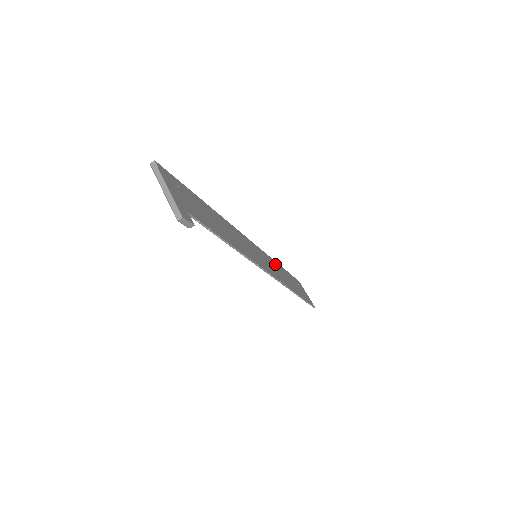
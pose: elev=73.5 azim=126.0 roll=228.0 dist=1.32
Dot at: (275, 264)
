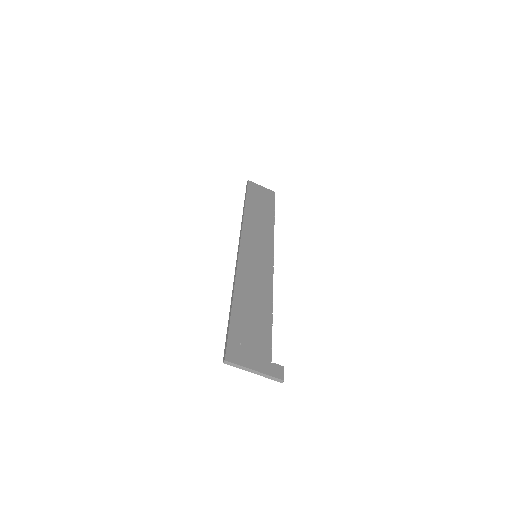
Dot at: (249, 220)
